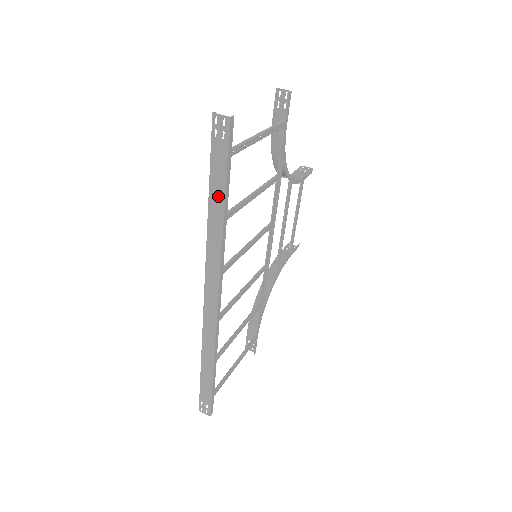
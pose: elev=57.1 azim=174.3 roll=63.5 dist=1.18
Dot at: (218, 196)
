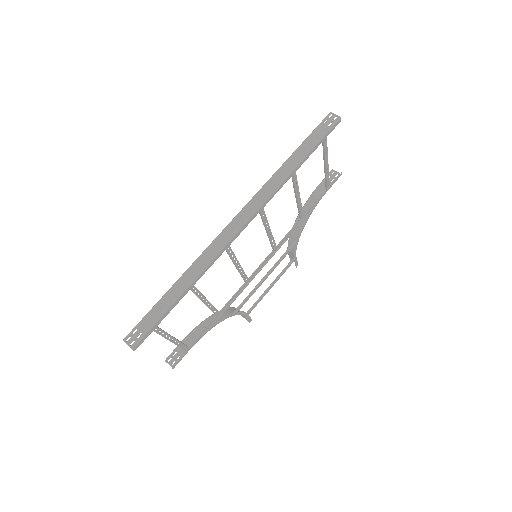
Dot at: (301, 154)
